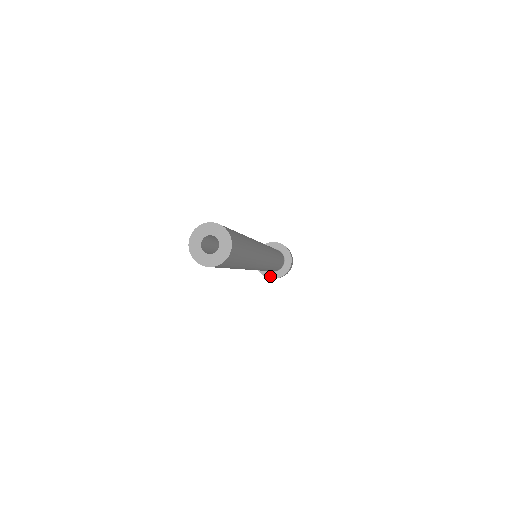
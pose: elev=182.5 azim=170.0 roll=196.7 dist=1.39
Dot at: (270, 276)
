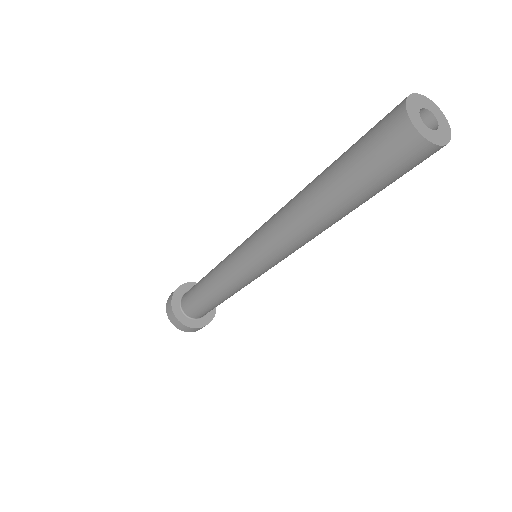
Dot at: (176, 312)
